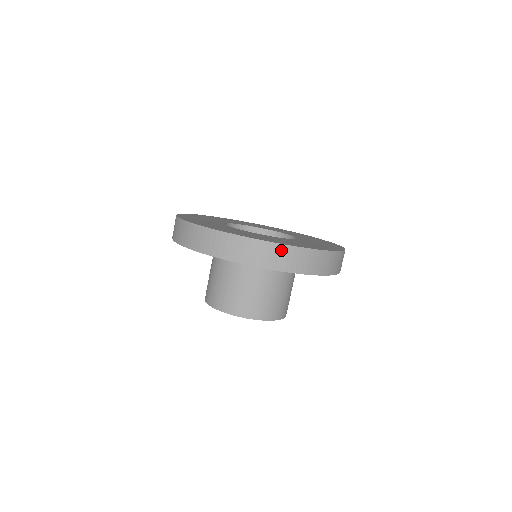
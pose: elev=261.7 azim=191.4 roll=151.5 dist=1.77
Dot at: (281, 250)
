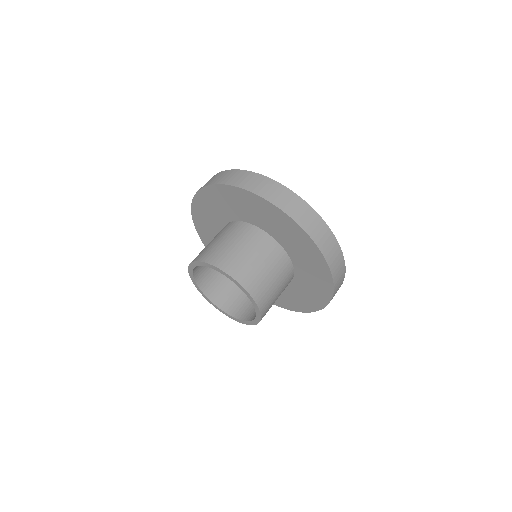
Dot at: (319, 222)
